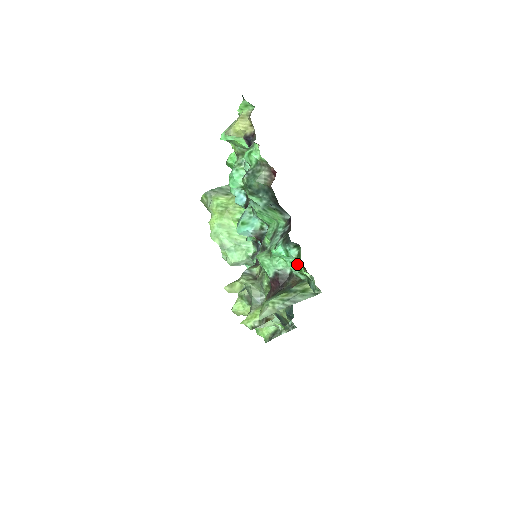
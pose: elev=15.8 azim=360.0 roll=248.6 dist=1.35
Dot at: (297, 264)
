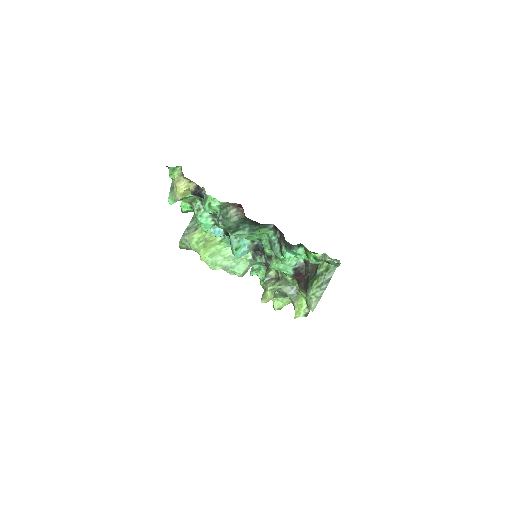
Dot at: (310, 257)
